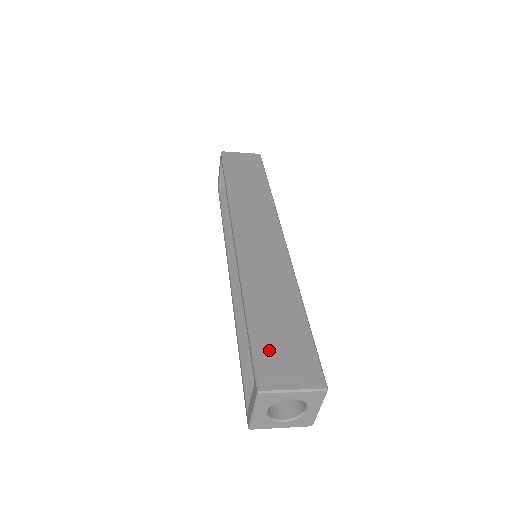
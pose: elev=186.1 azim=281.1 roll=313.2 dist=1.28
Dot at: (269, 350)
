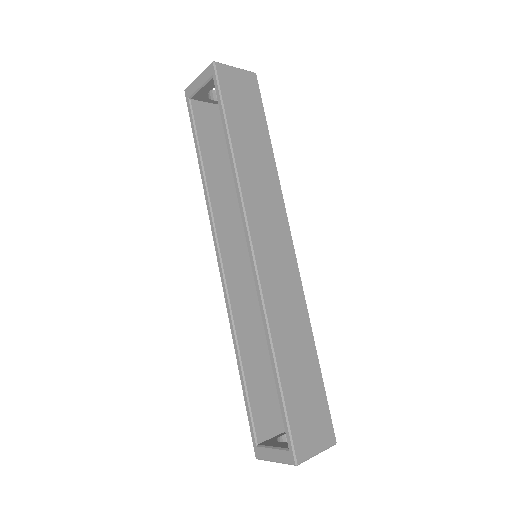
Dot at: (299, 415)
